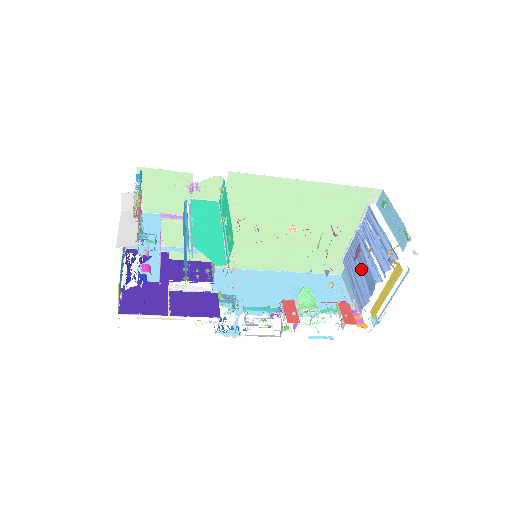
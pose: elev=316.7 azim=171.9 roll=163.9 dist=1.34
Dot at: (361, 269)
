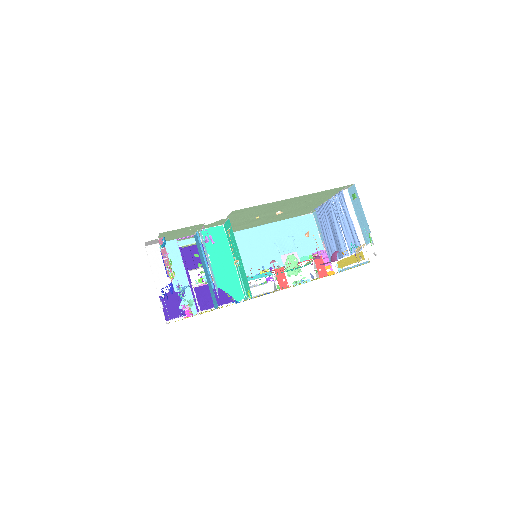
Dot at: (332, 231)
